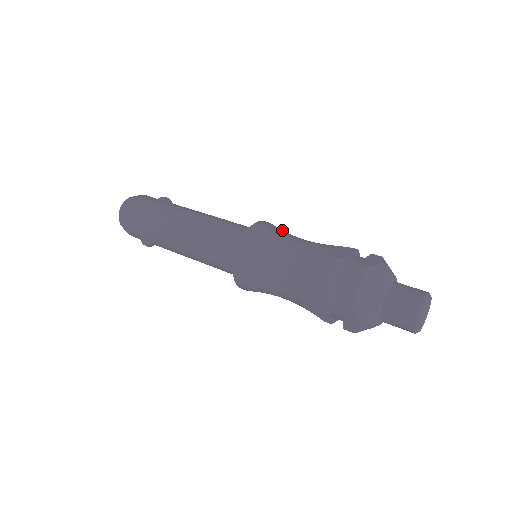
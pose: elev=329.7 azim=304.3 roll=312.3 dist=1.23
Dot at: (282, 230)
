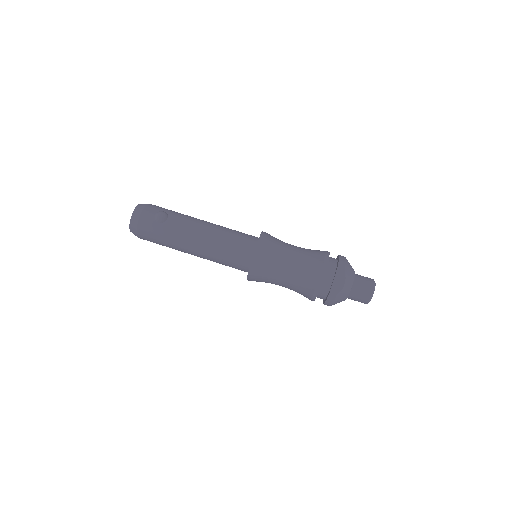
Dot at: (271, 253)
